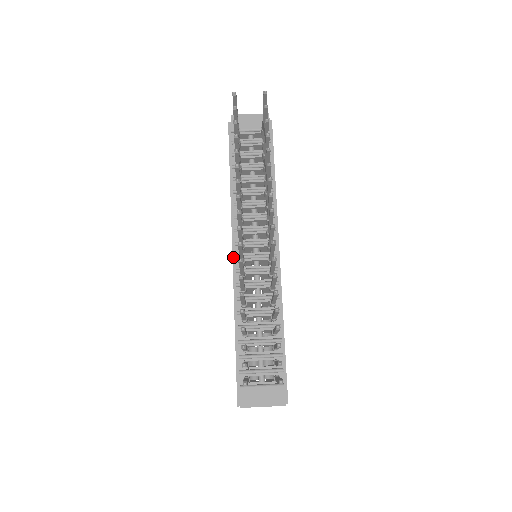
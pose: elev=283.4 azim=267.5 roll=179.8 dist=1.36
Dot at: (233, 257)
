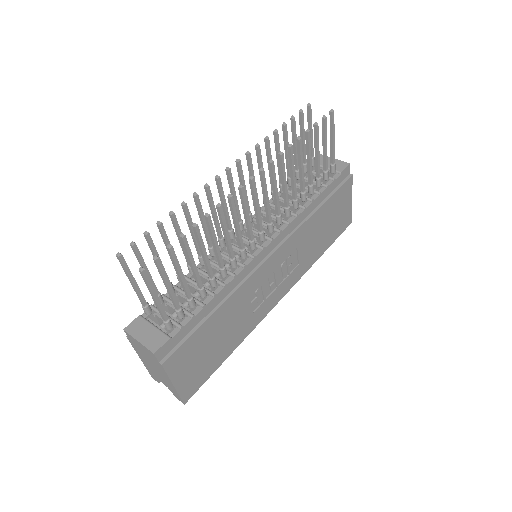
Dot at: occluded
